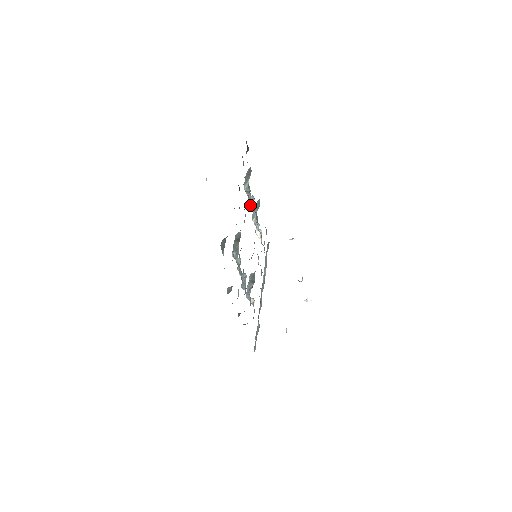
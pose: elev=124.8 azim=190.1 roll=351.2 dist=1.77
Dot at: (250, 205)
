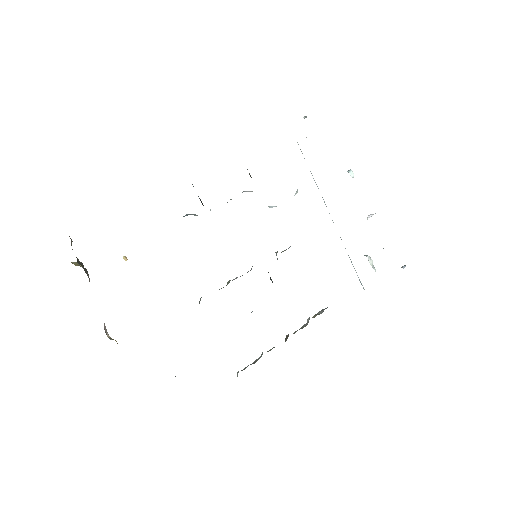
Dot at: (195, 215)
